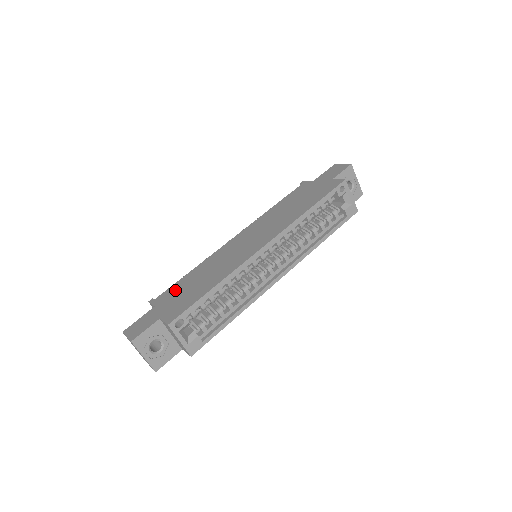
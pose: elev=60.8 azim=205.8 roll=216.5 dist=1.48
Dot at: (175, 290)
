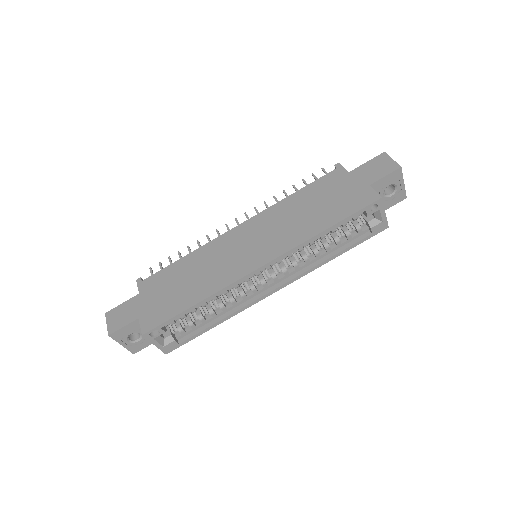
Dot at: (162, 280)
